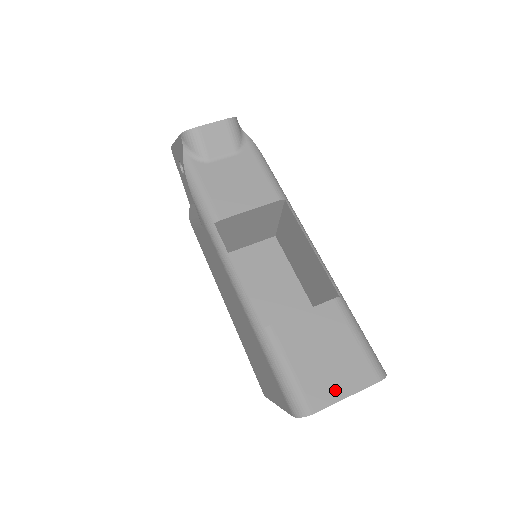
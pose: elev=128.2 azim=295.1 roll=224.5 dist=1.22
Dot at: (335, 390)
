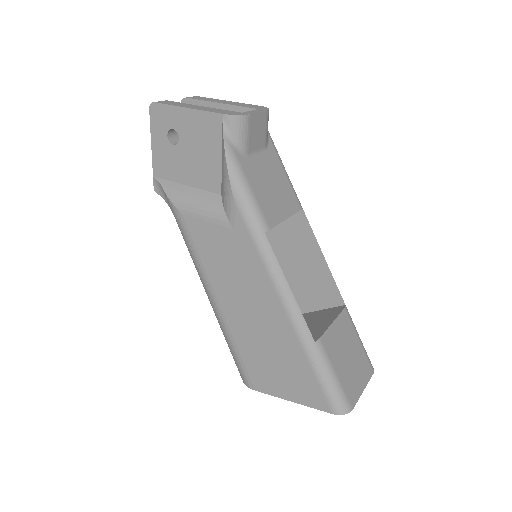
Dot at: (358, 387)
